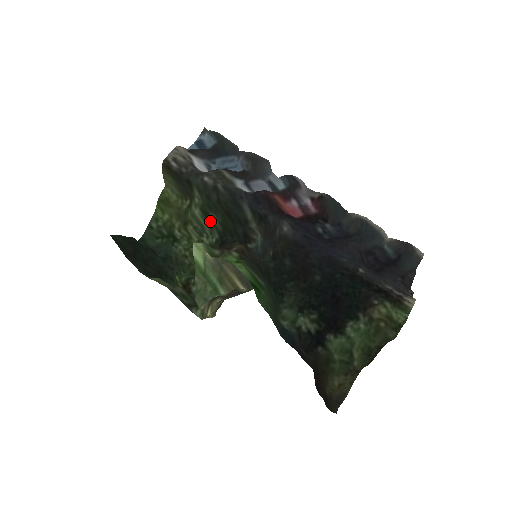
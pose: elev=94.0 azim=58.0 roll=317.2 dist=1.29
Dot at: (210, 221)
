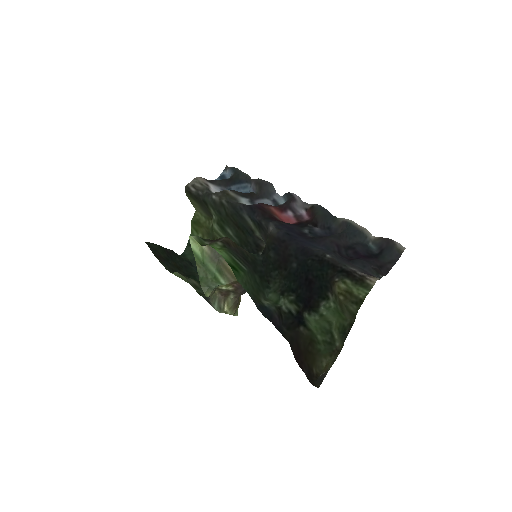
Dot at: (228, 234)
